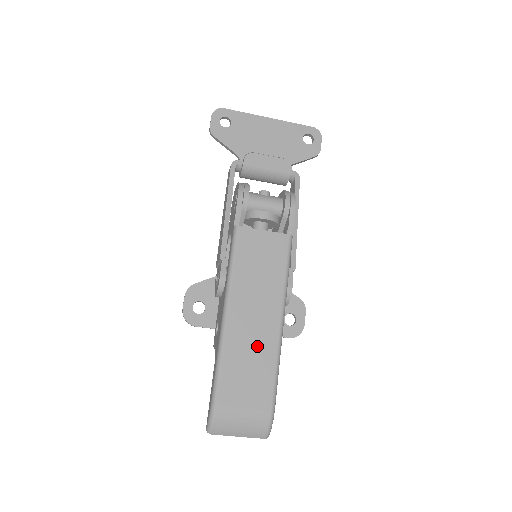
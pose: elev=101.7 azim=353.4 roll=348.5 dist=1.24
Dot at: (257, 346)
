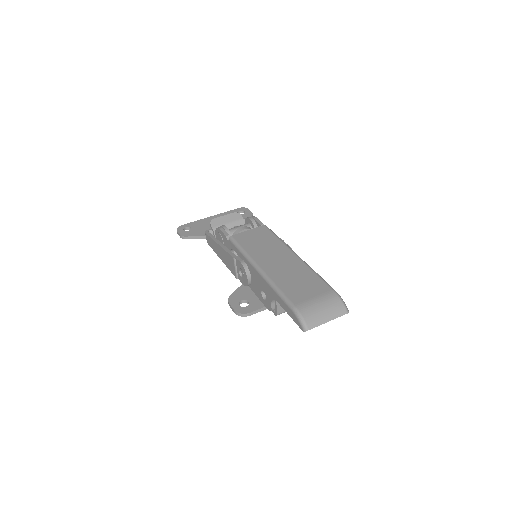
Dot at: (293, 271)
